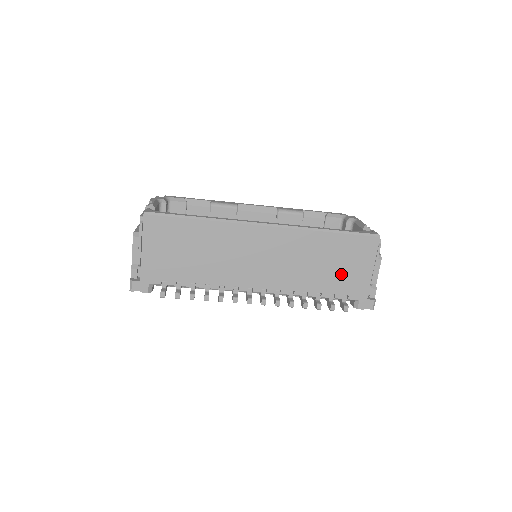
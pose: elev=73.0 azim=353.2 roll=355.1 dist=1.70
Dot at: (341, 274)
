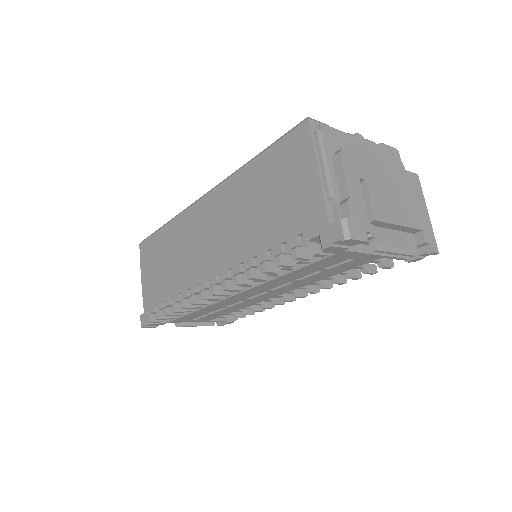
Dot at: (283, 205)
